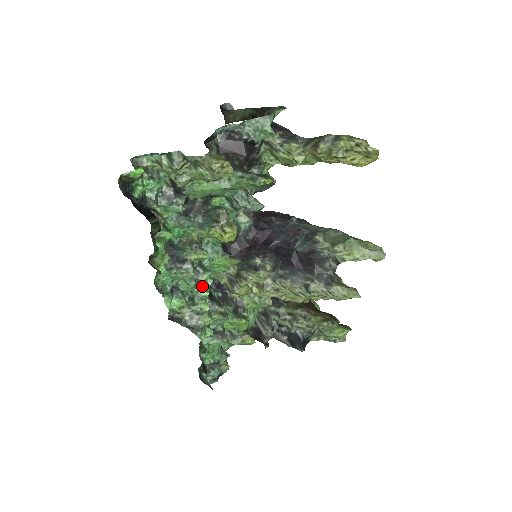
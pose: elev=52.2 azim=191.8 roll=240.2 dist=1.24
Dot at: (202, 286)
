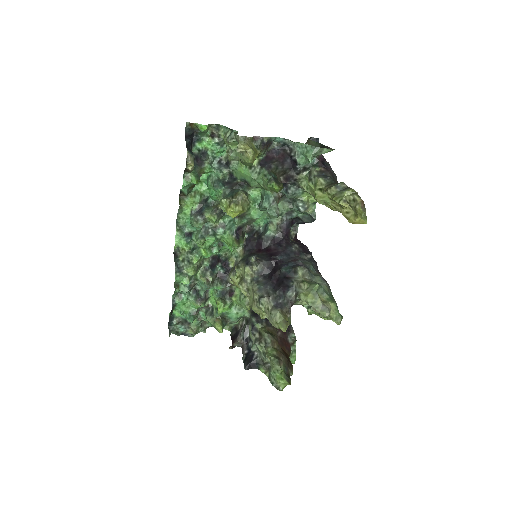
Dot at: (201, 242)
